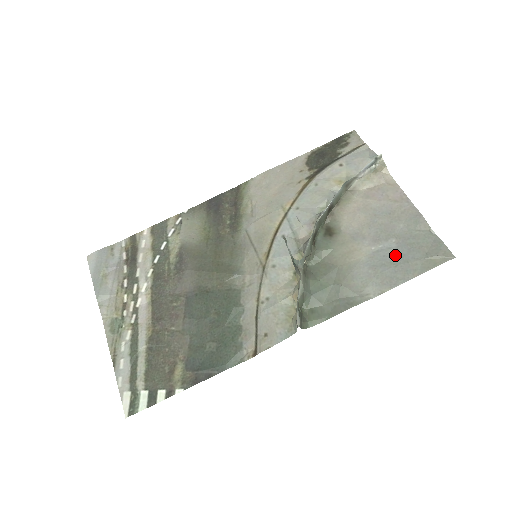
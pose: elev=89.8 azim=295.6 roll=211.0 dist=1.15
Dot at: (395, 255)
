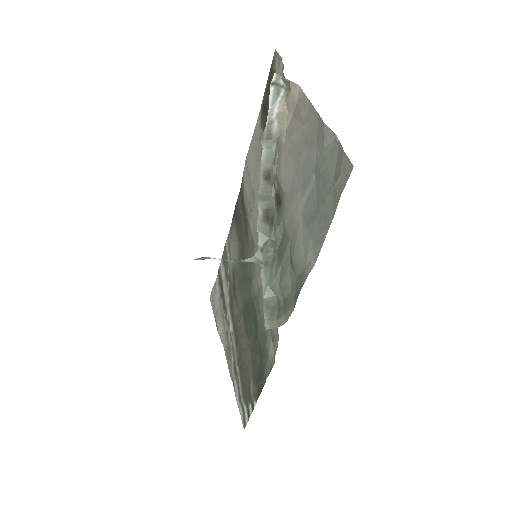
Dot at: (316, 198)
